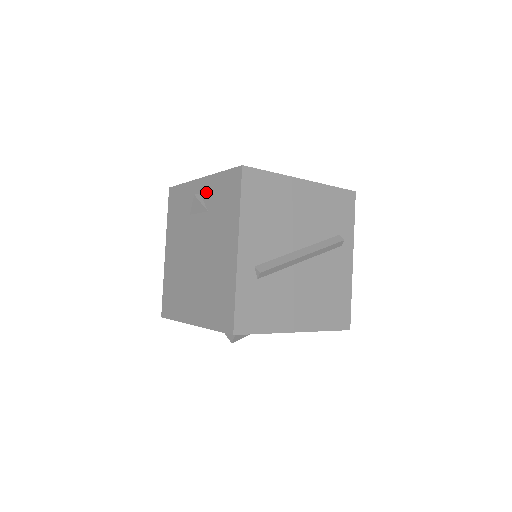
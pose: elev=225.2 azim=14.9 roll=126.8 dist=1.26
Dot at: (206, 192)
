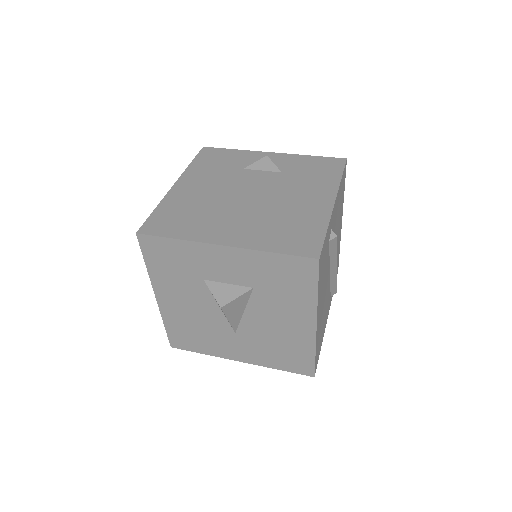
Dot at: (281, 161)
